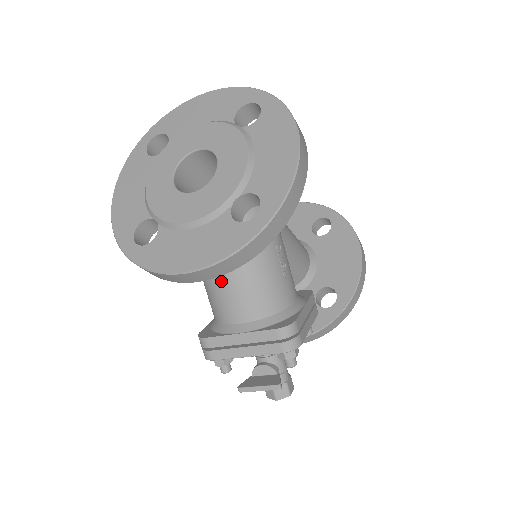
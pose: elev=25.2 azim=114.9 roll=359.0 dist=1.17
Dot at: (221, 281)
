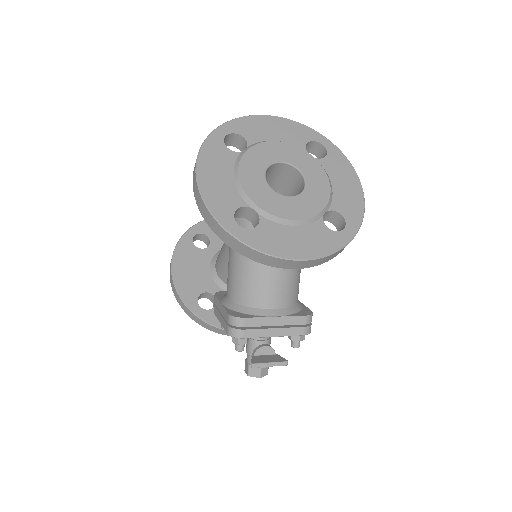
Dot at: (271, 272)
